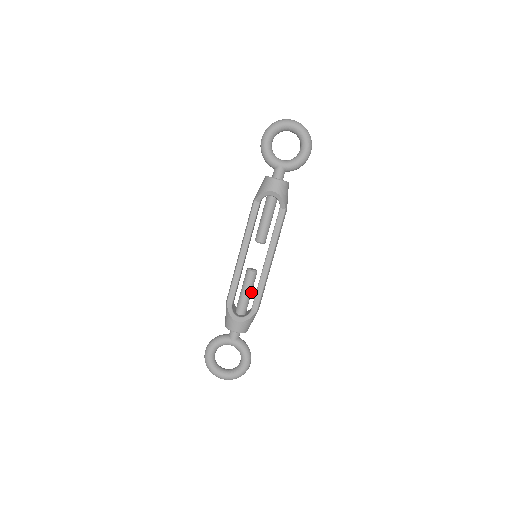
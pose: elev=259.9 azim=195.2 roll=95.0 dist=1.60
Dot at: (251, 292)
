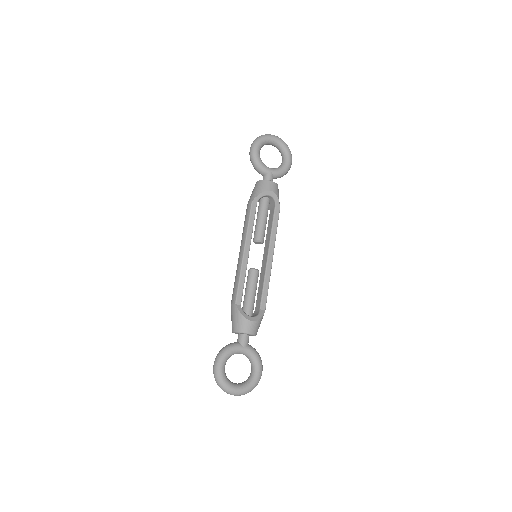
Dot at: (255, 293)
